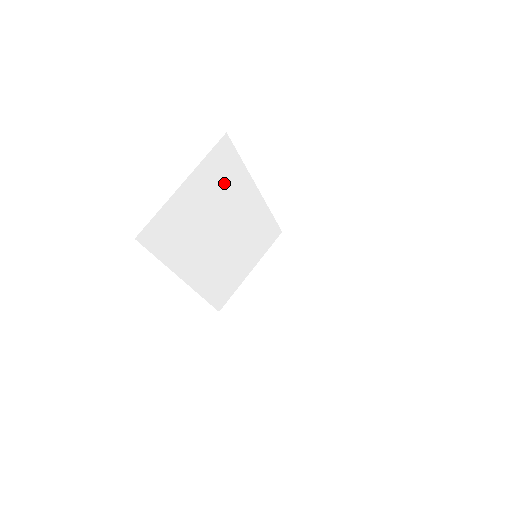
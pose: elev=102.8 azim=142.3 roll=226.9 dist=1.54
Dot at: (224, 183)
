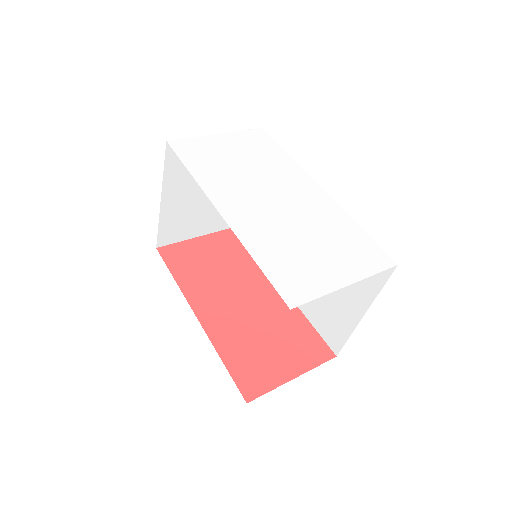
Dot at: occluded
